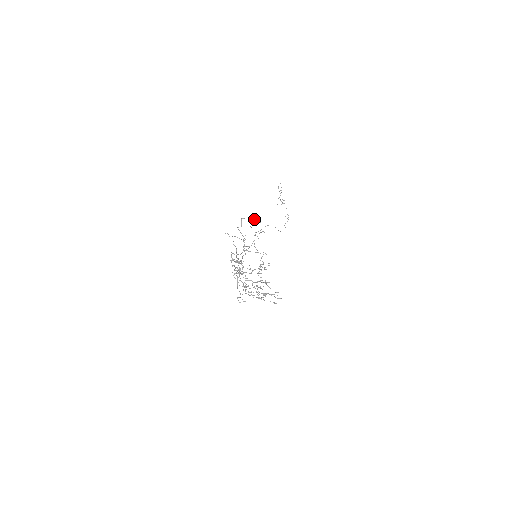
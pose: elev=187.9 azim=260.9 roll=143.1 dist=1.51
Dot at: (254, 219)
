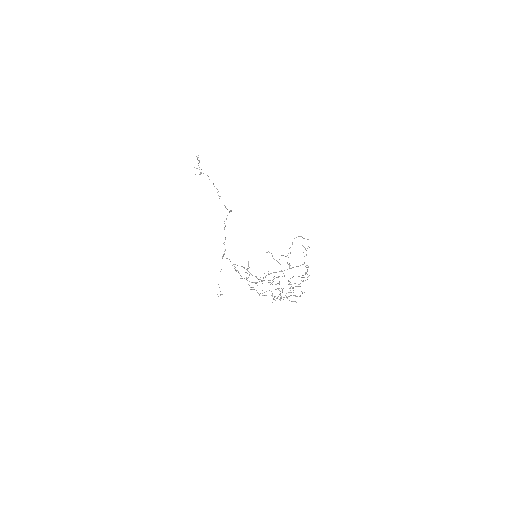
Dot at: (302, 237)
